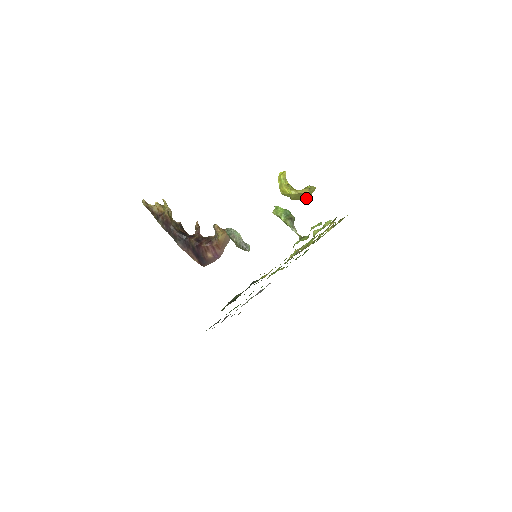
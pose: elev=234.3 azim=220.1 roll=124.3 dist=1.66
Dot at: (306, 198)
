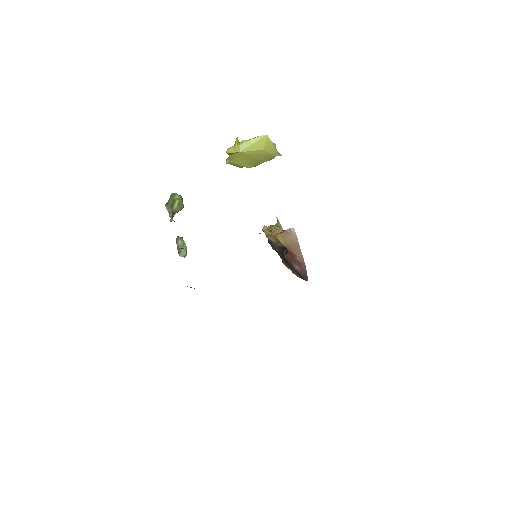
Dot at: (268, 155)
